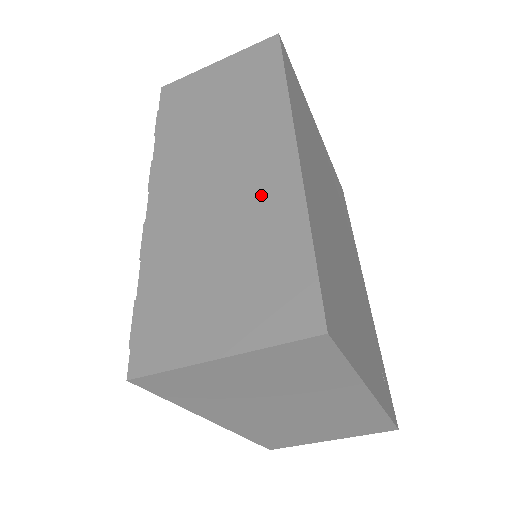
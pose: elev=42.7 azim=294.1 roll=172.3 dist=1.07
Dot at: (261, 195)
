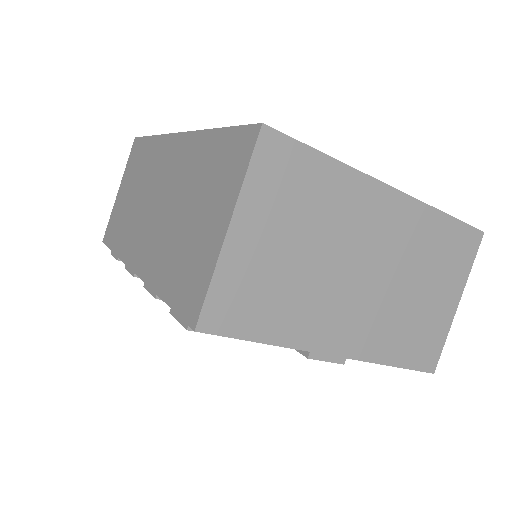
Dot at: (181, 168)
